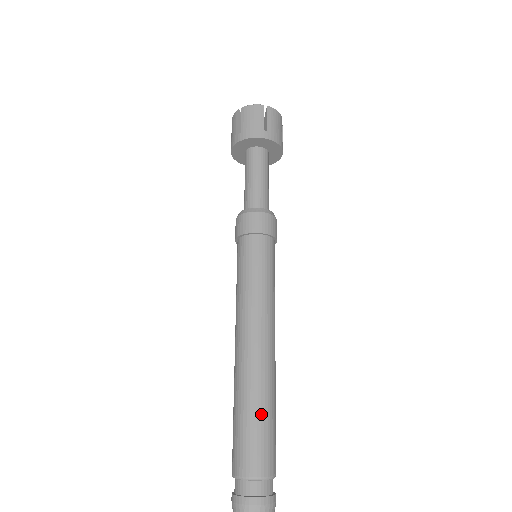
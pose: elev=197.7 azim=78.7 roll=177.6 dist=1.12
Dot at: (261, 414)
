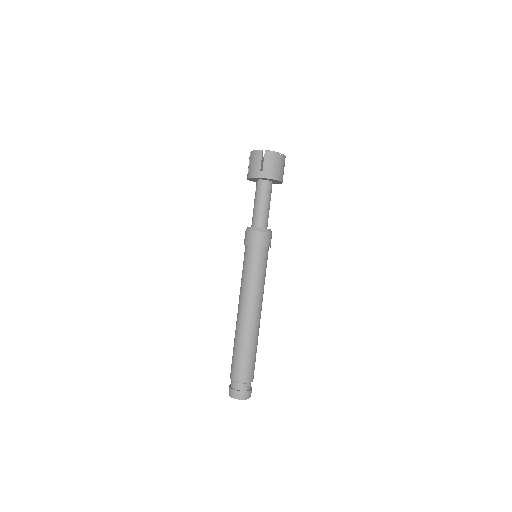
Dot at: (253, 352)
